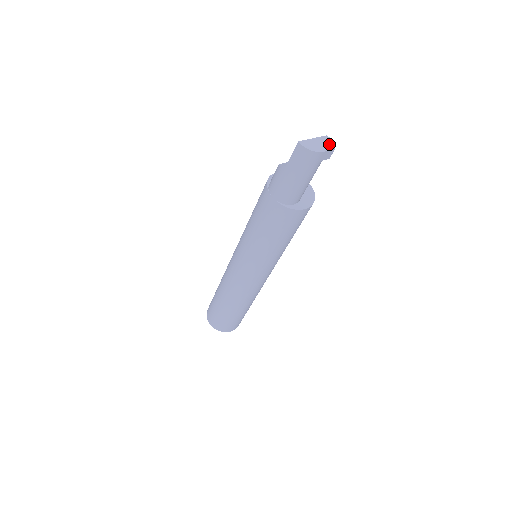
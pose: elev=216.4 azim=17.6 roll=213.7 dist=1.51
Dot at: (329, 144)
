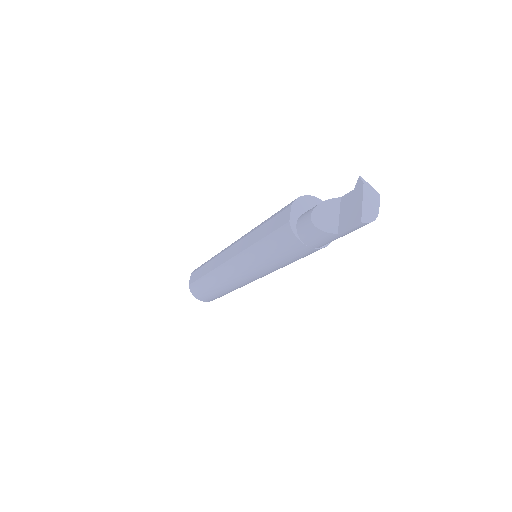
Dot at: (373, 194)
